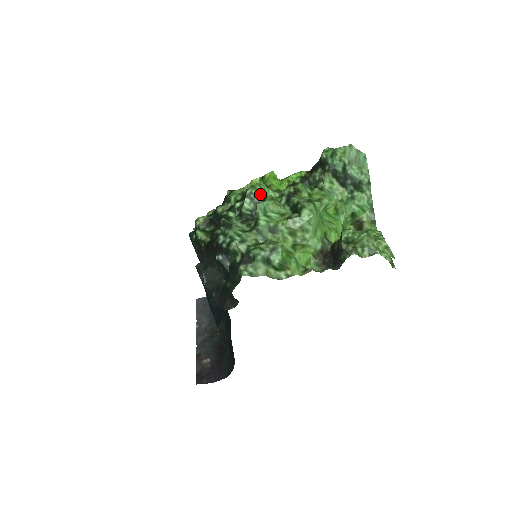
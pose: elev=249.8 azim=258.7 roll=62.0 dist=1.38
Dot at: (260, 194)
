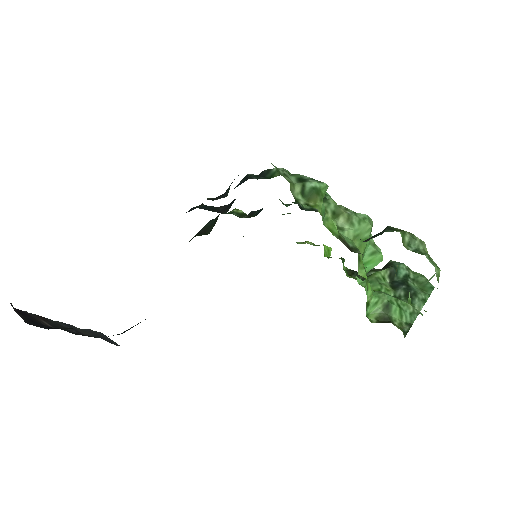
Dot at: occluded
